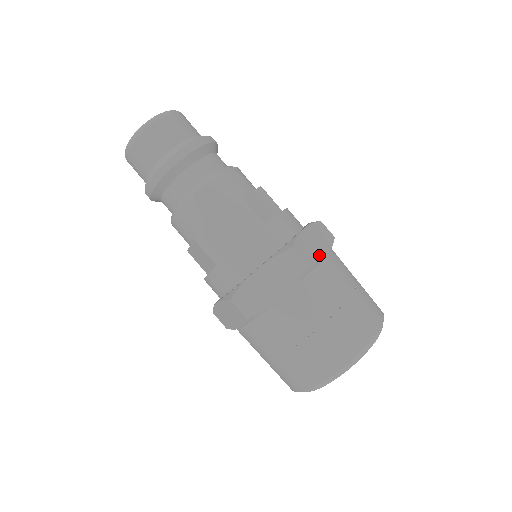
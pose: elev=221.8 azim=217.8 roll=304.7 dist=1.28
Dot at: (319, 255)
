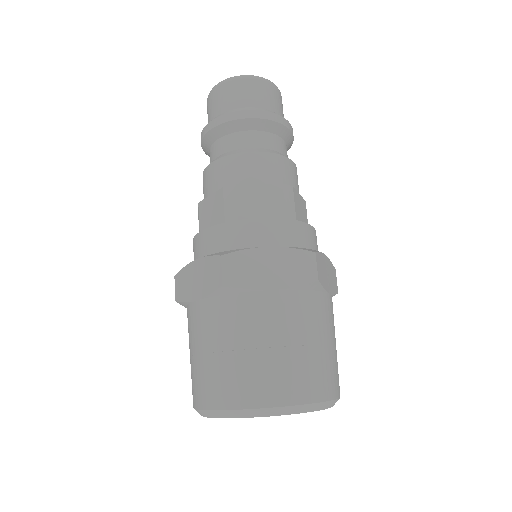
Dot at: (326, 285)
